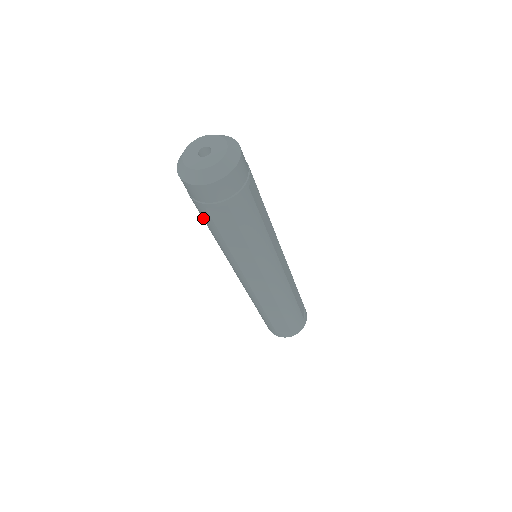
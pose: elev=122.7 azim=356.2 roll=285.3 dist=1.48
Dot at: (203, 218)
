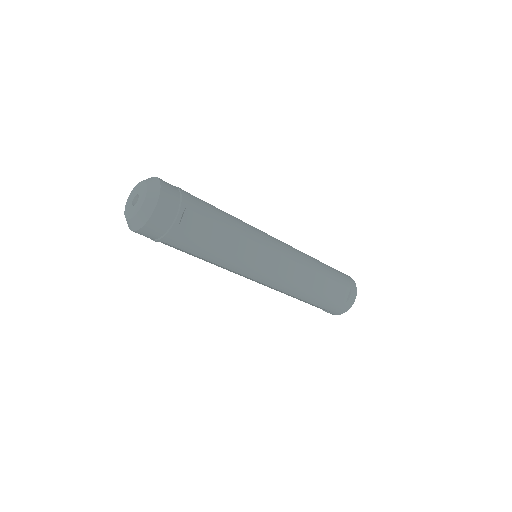
Dot at: (189, 247)
